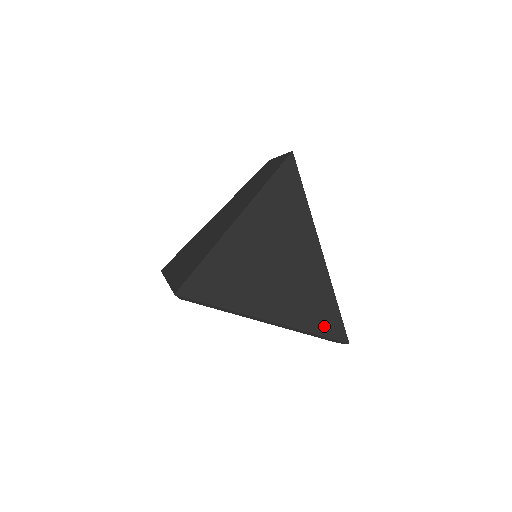
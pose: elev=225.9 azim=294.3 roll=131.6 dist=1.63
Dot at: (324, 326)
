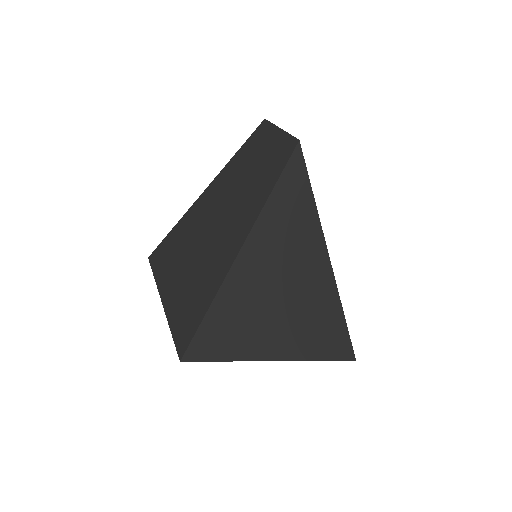
Dot at: (332, 350)
